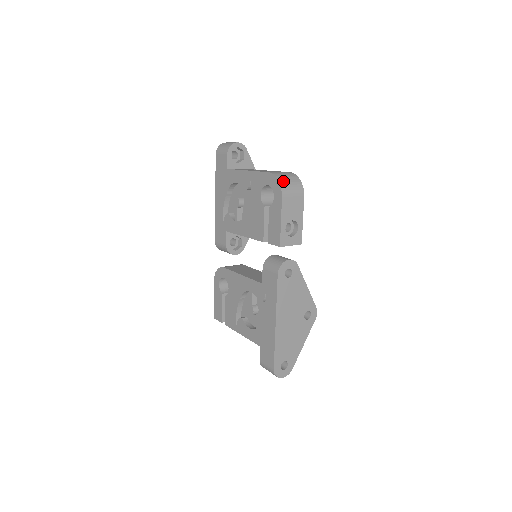
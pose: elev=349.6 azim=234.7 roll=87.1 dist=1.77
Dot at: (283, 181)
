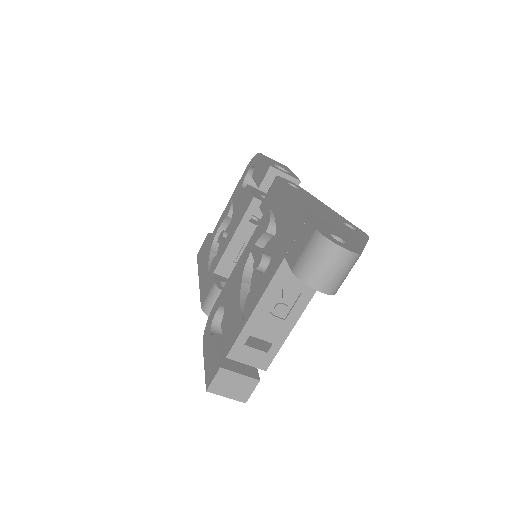
Dot at: occluded
